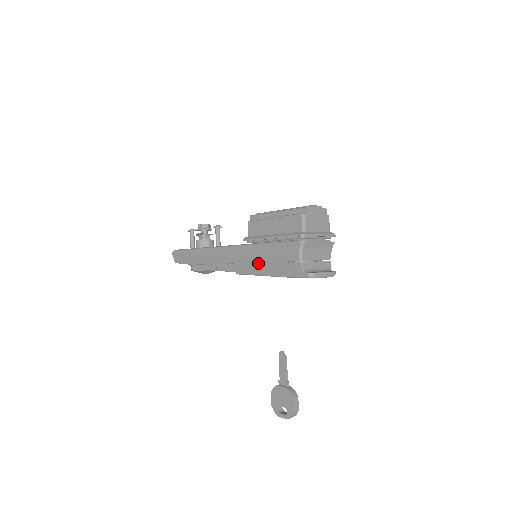
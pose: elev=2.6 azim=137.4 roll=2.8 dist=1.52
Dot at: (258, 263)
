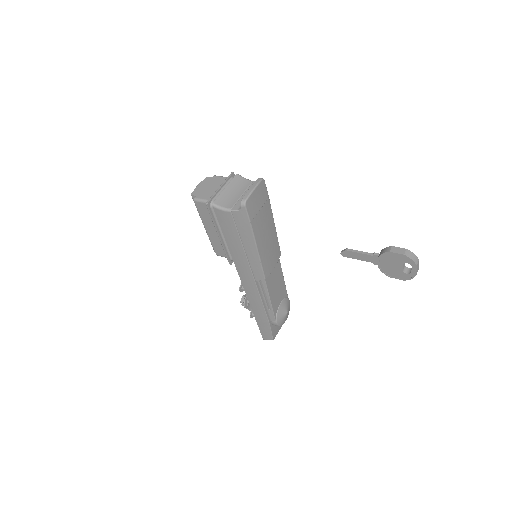
Dot at: (246, 255)
